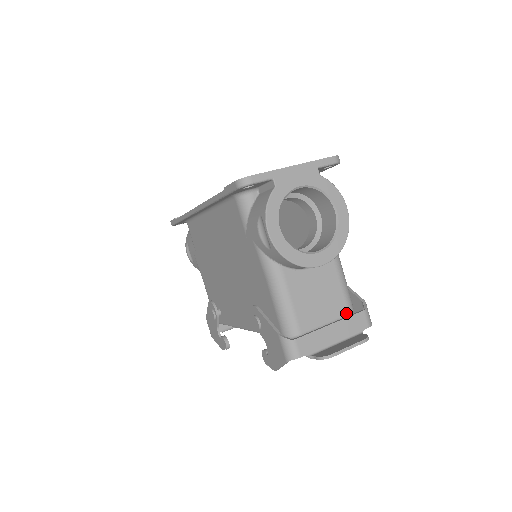
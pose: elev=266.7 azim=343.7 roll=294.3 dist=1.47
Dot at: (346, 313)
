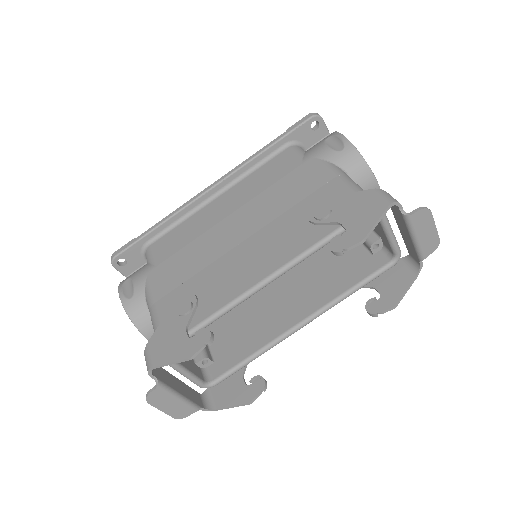
Dot at: (398, 246)
